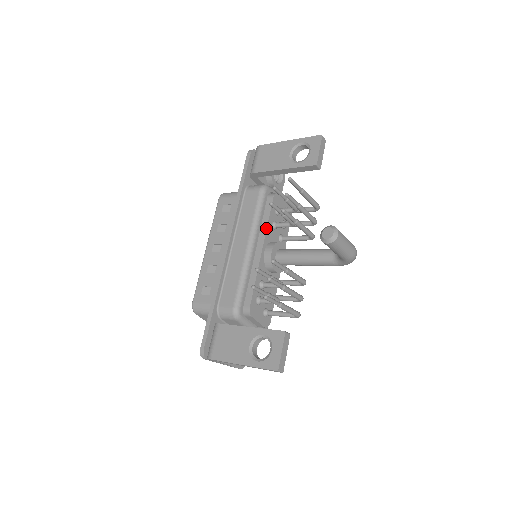
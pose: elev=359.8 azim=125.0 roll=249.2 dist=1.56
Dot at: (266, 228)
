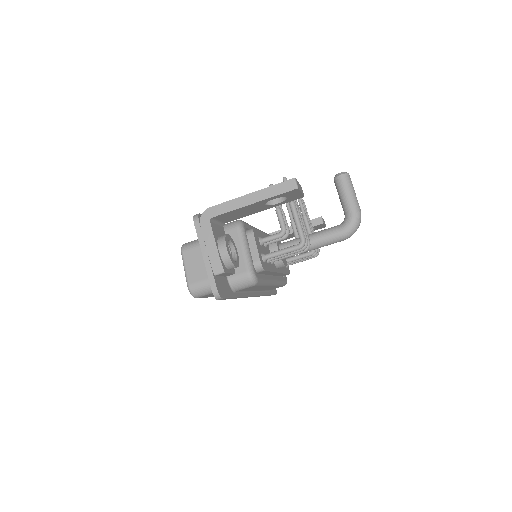
Dot at: occluded
